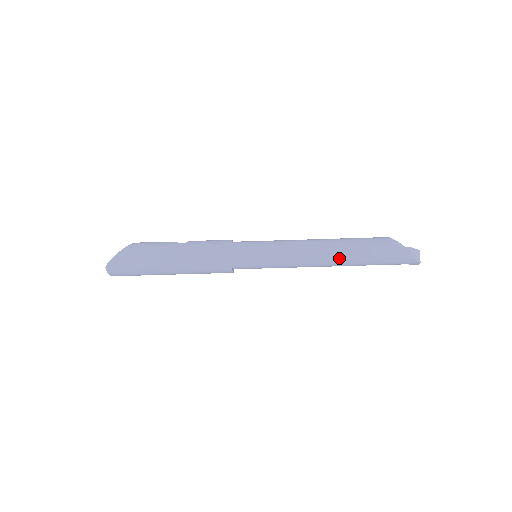
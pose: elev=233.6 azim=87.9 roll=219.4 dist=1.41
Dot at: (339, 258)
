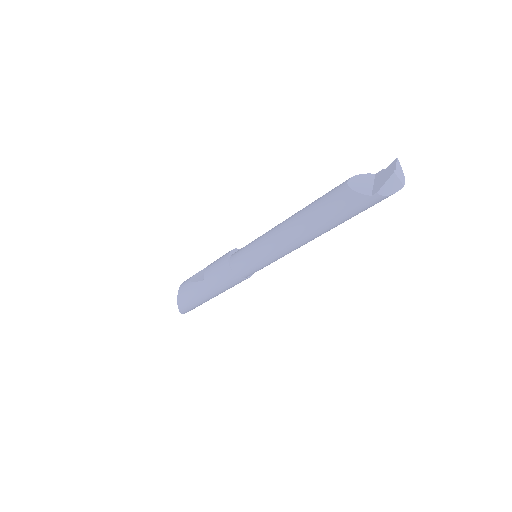
Dot at: (318, 235)
